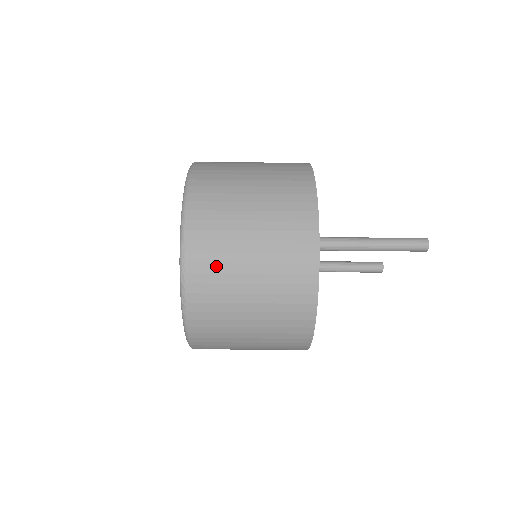
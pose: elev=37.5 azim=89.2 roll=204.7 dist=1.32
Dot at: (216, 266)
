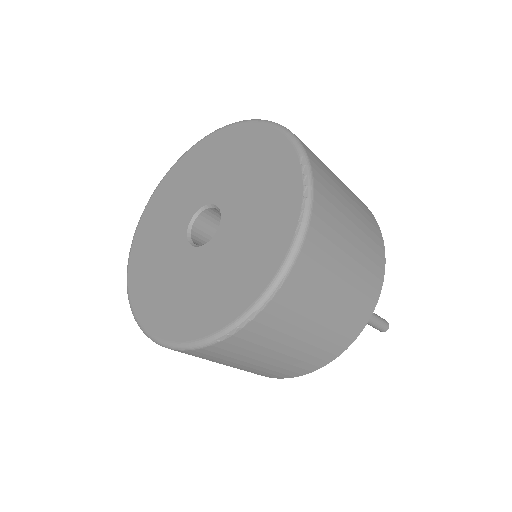
Dot at: (291, 315)
